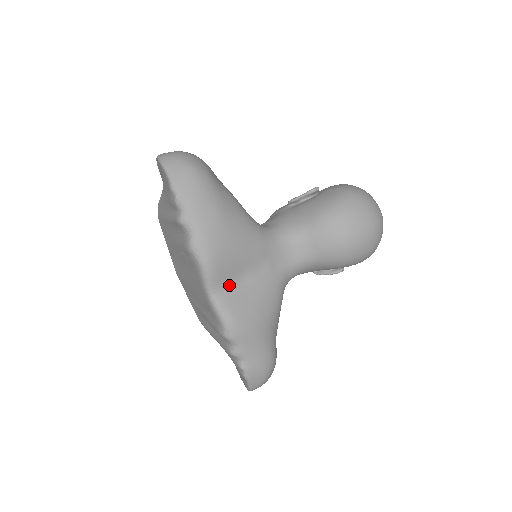
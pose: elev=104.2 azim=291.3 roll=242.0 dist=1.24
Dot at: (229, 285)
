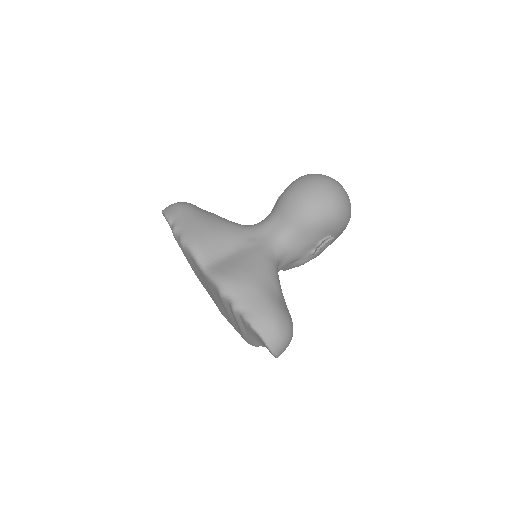
Dot at: (217, 259)
